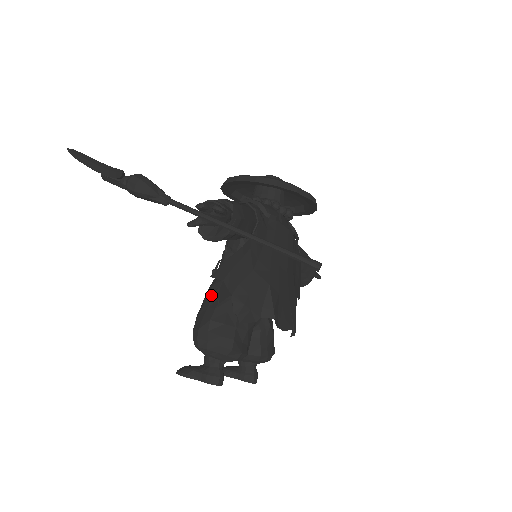
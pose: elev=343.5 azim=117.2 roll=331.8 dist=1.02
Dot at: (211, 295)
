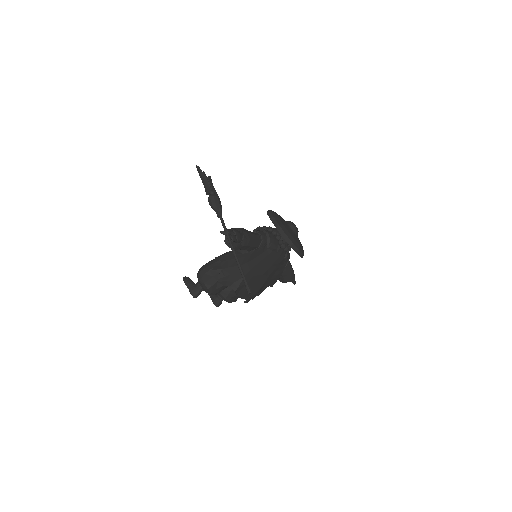
Dot at: occluded
